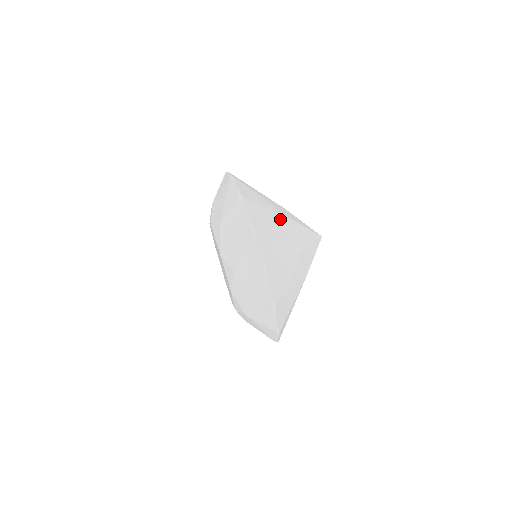
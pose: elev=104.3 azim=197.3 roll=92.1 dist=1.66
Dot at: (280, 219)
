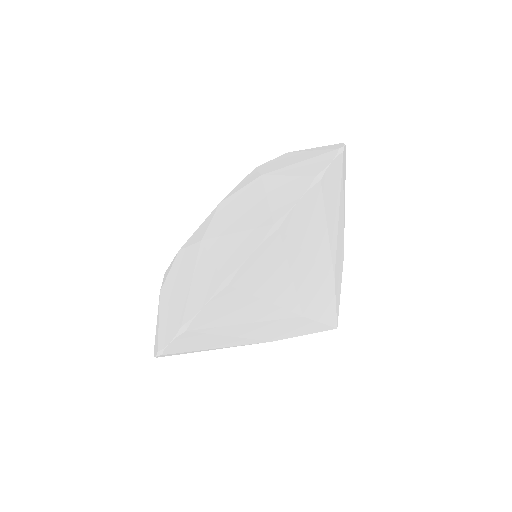
Dot at: (344, 222)
